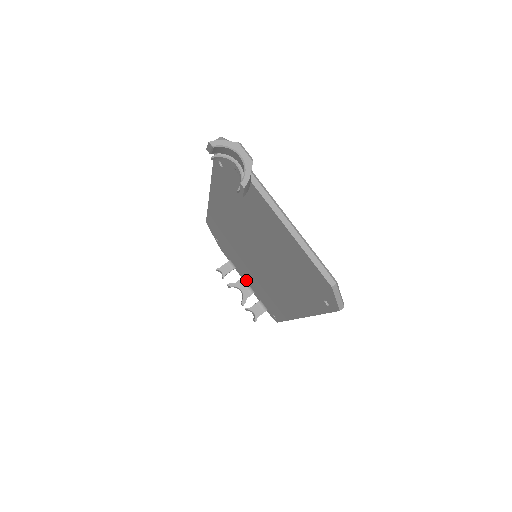
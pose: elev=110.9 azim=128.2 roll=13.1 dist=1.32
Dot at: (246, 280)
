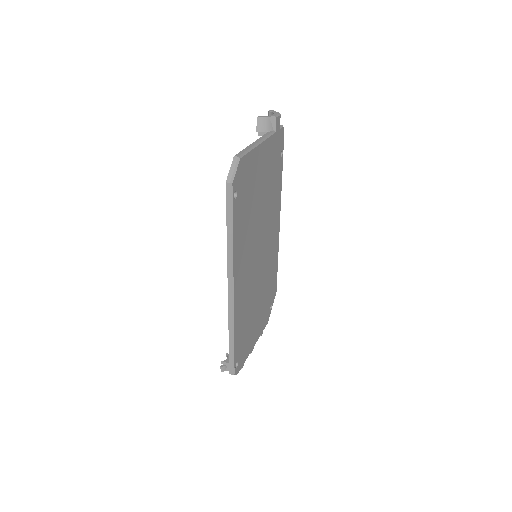
Dot at: occluded
